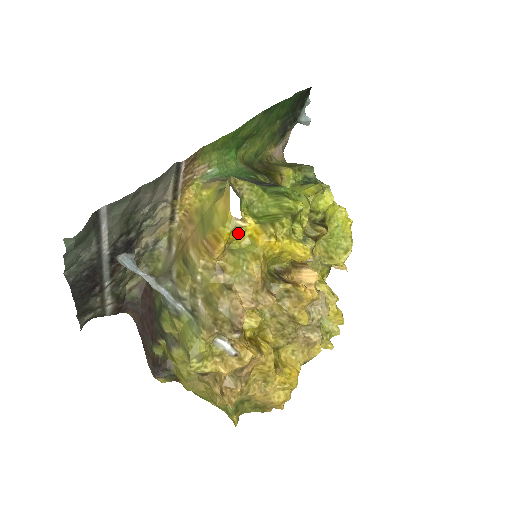
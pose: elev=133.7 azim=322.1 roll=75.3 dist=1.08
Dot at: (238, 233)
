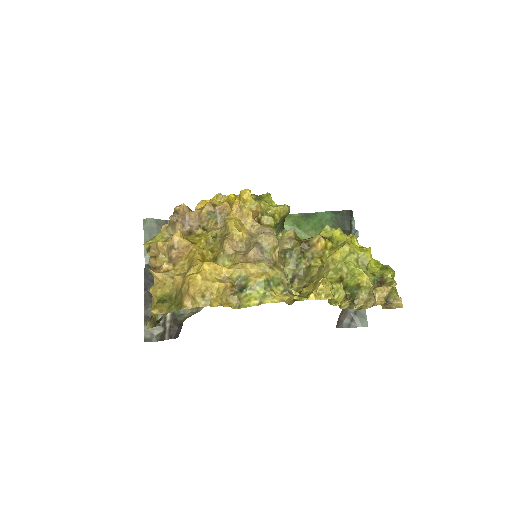
Dot at: occluded
